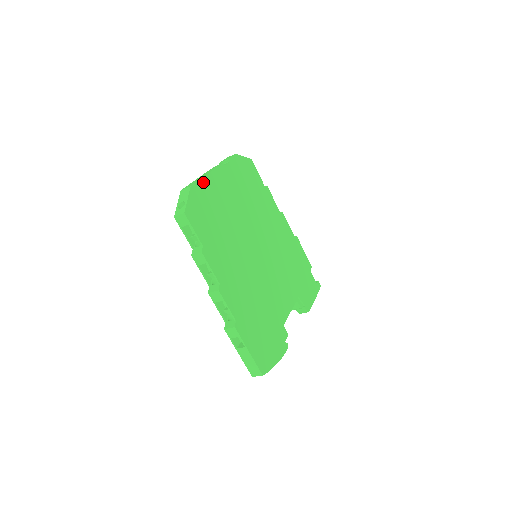
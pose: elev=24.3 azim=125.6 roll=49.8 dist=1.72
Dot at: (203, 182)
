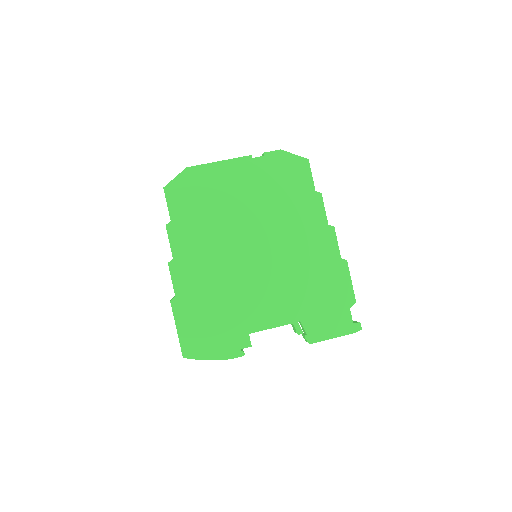
Dot at: (207, 167)
